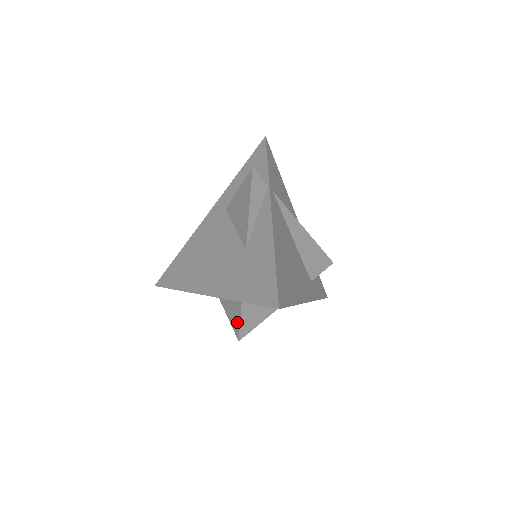
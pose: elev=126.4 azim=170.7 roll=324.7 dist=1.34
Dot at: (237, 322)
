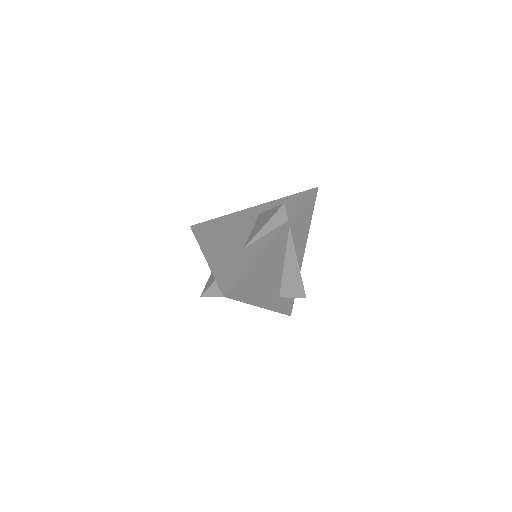
Dot at: (208, 286)
